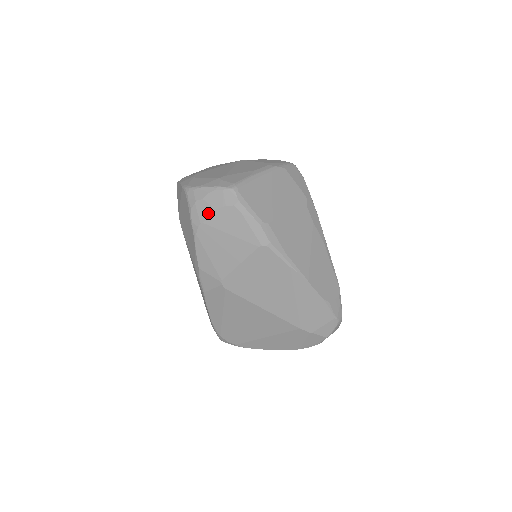
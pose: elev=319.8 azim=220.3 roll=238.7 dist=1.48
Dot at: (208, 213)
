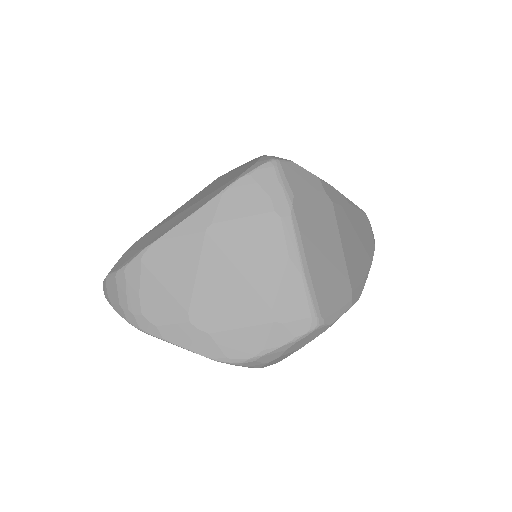
Dot at: occluded
